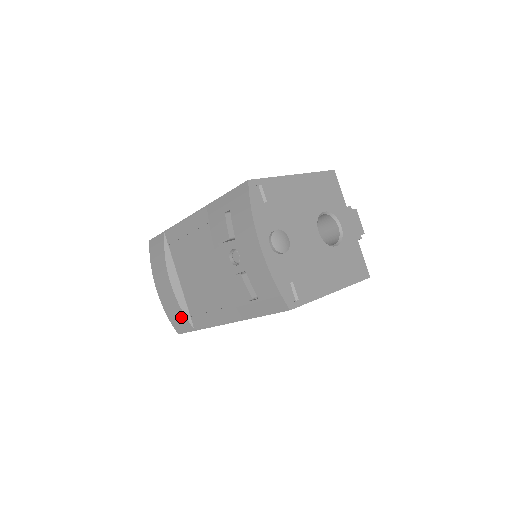
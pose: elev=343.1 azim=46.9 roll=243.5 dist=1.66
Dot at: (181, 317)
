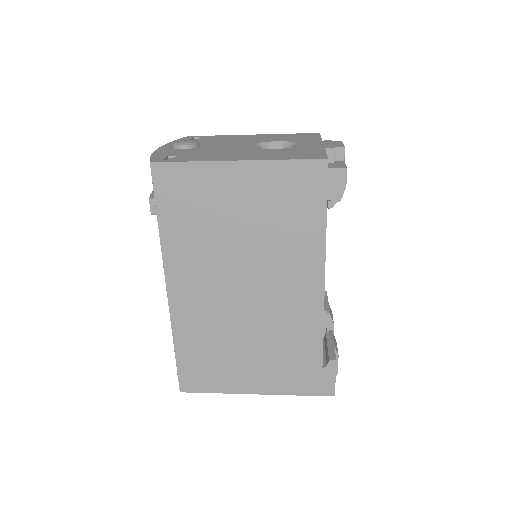
Dot at: occluded
